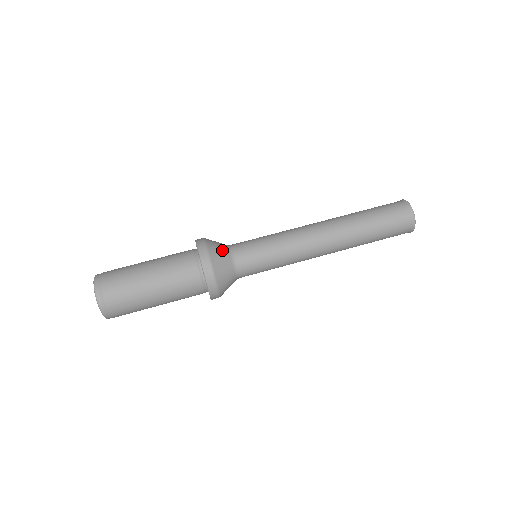
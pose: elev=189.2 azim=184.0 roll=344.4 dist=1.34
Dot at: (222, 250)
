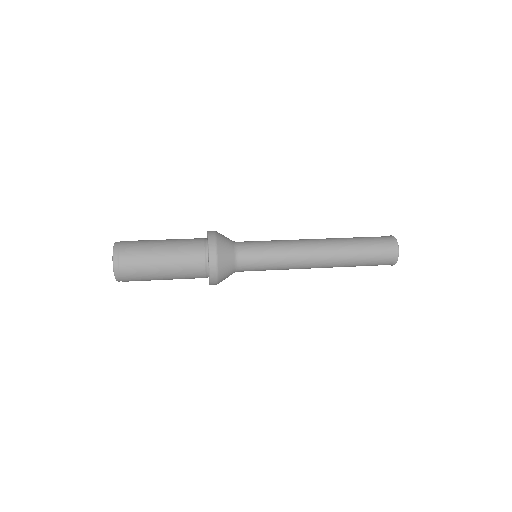
Dot at: (228, 244)
